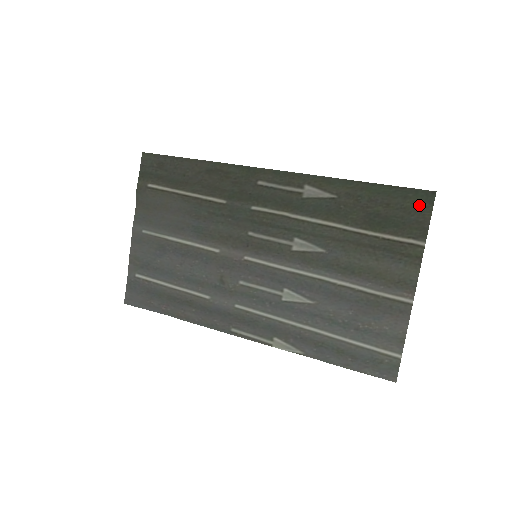
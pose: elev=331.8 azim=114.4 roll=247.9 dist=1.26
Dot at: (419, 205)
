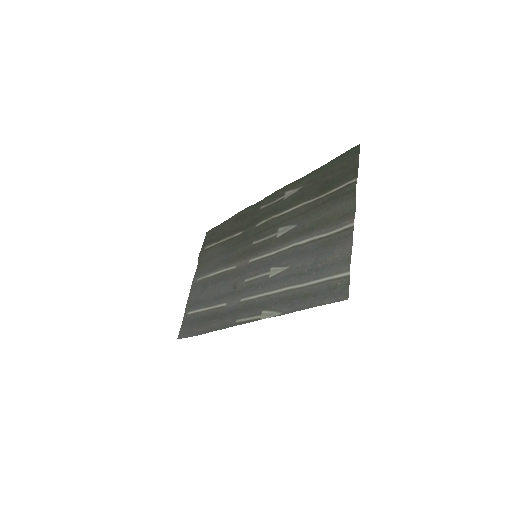
Dot at: (351, 159)
